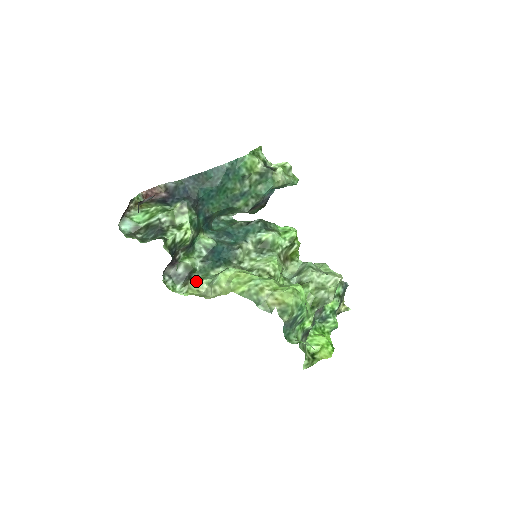
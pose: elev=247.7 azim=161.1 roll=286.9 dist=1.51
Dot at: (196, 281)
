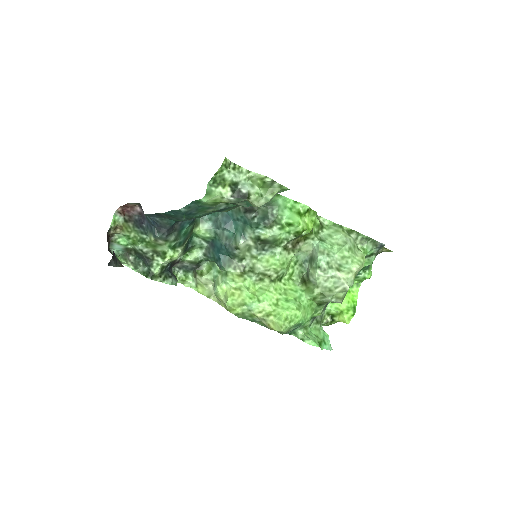
Dot at: (202, 279)
